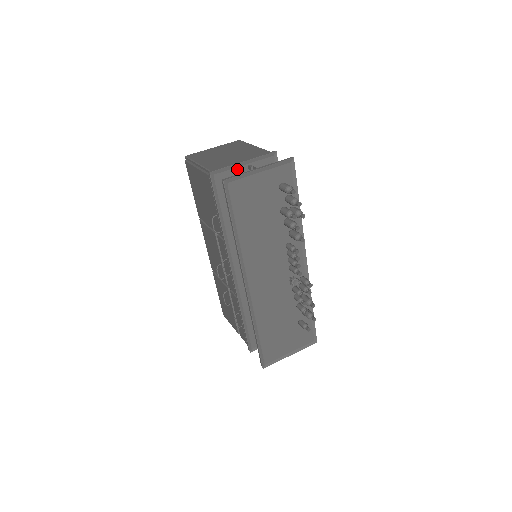
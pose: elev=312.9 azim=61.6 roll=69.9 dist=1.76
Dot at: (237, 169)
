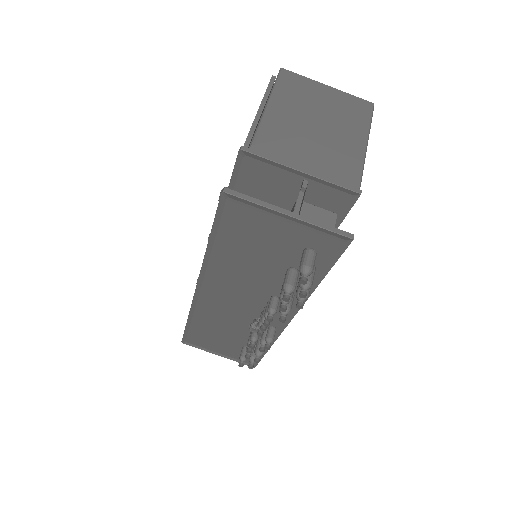
Dot at: (285, 172)
